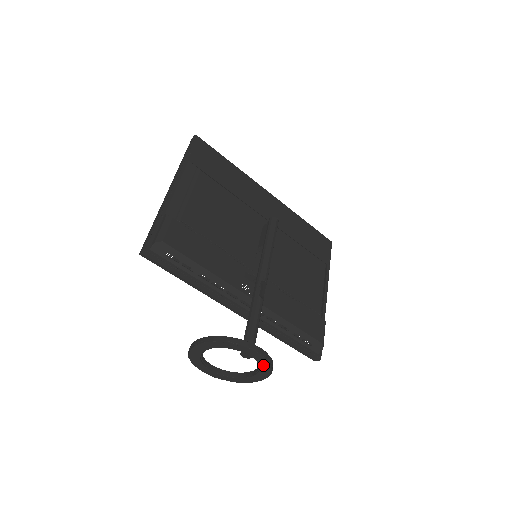
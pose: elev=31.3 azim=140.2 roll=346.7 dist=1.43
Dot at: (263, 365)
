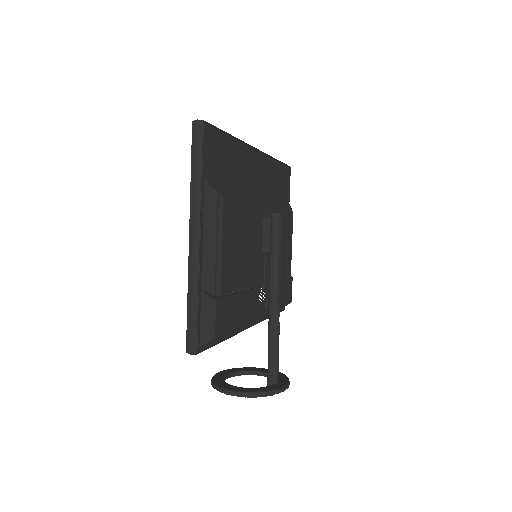
Dot at: occluded
